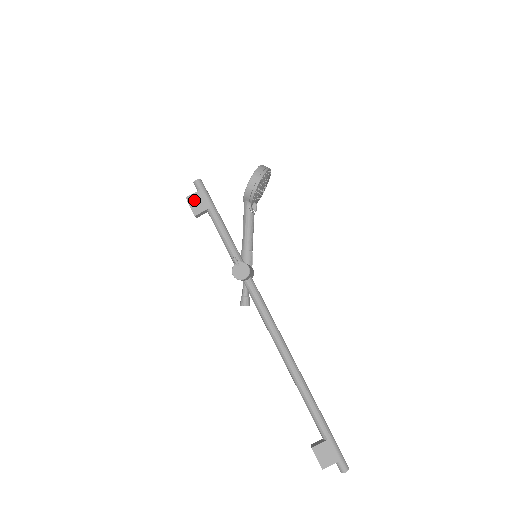
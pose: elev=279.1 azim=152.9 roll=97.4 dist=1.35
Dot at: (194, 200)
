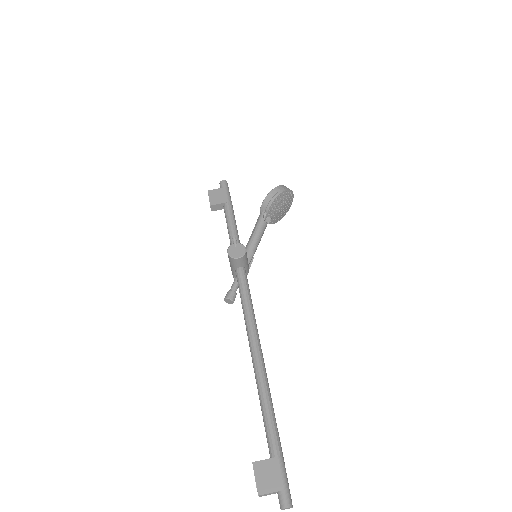
Dot at: (215, 194)
